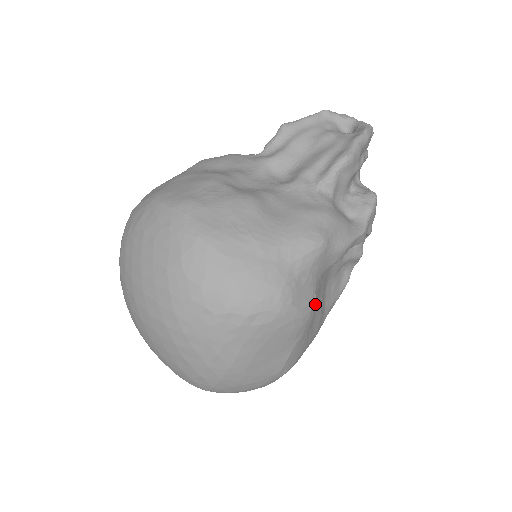
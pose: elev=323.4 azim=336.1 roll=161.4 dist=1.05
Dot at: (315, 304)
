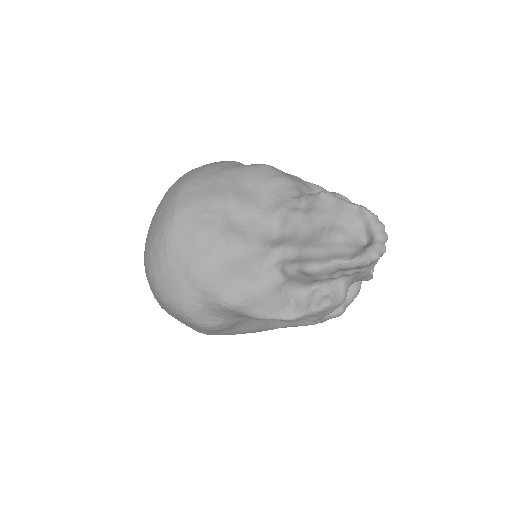
Dot at: (220, 326)
